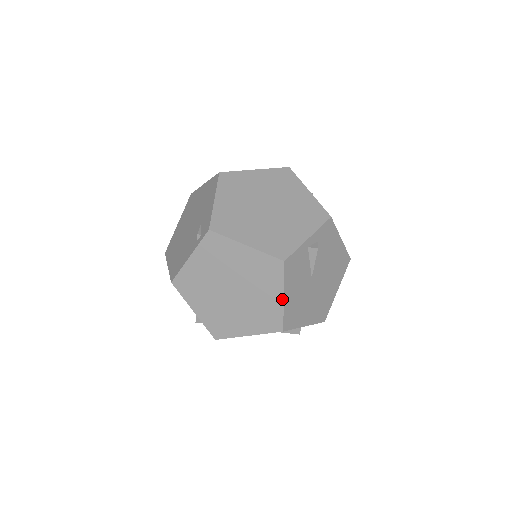
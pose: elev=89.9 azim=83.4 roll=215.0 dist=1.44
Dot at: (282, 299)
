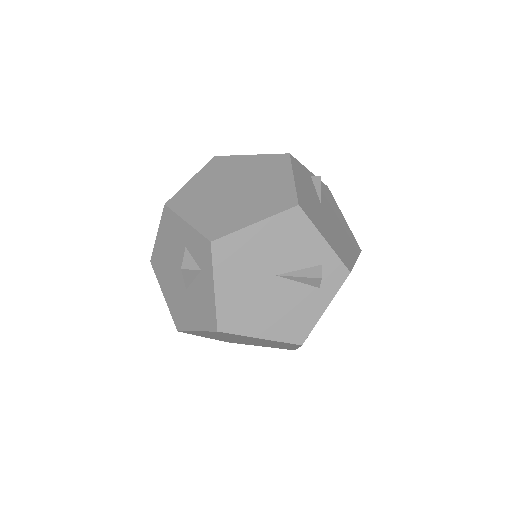
Dot at: (292, 179)
